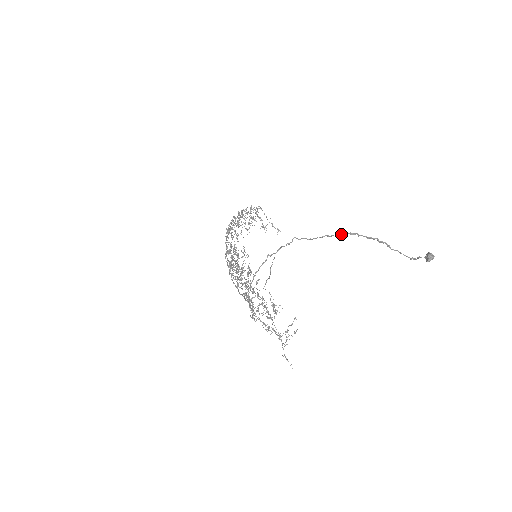
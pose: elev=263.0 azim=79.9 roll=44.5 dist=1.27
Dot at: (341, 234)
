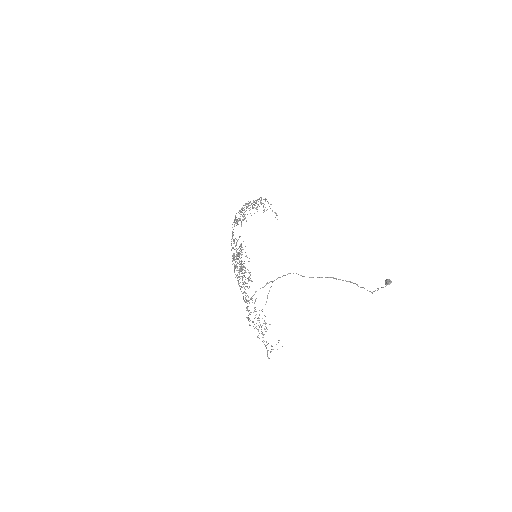
Dot at: occluded
